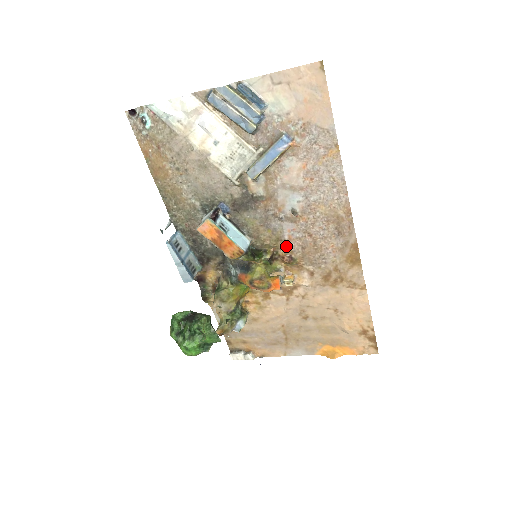
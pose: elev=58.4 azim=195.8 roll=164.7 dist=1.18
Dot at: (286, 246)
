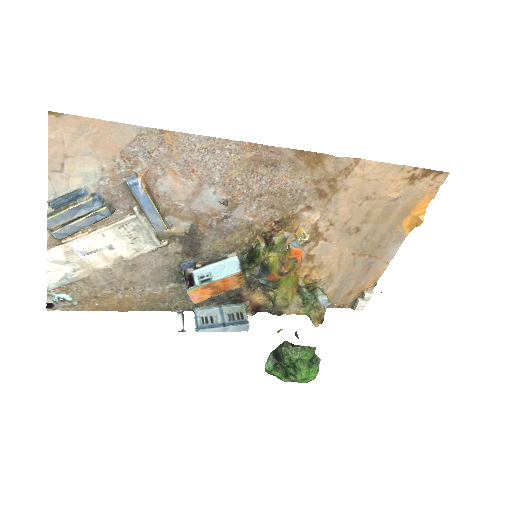
Dot at: (261, 222)
